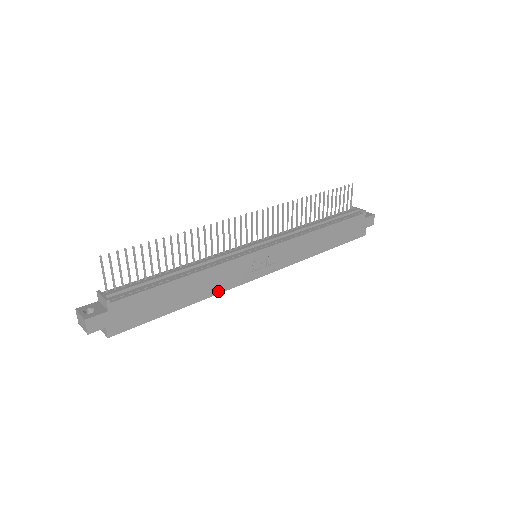
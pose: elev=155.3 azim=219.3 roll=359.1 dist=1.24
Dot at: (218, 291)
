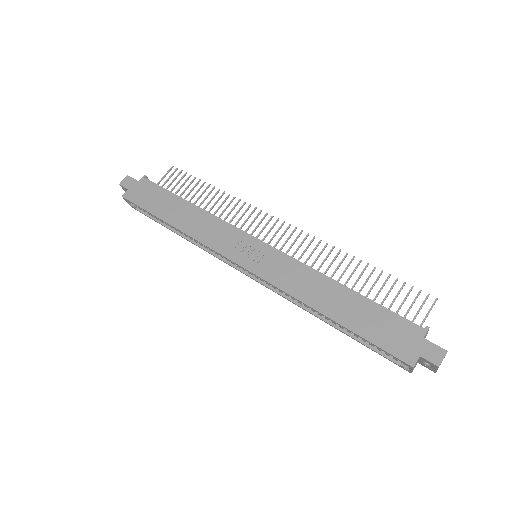
Dot at: (198, 238)
